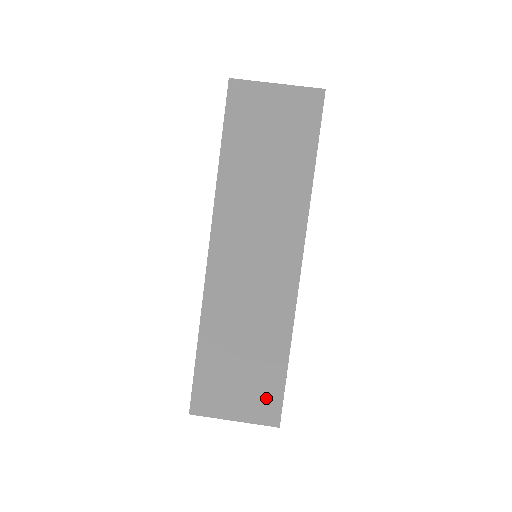
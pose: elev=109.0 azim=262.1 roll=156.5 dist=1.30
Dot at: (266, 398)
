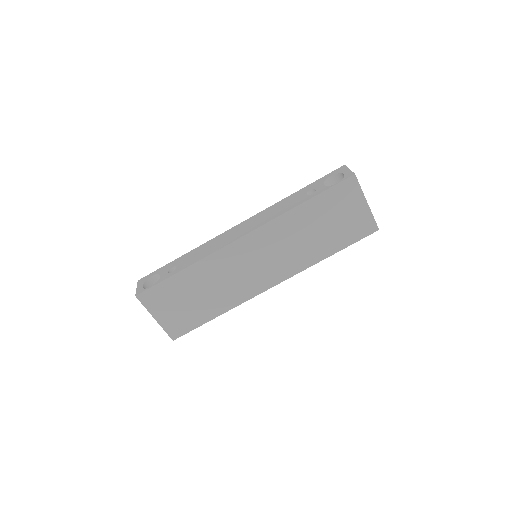
Dot at: (183, 324)
